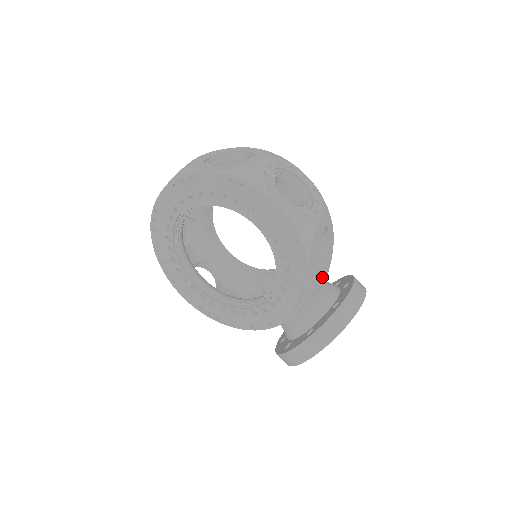
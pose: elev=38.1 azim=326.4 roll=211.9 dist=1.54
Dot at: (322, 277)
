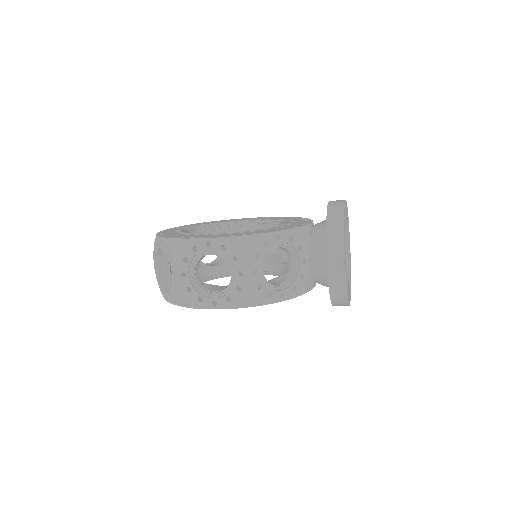
Dot at: (302, 265)
